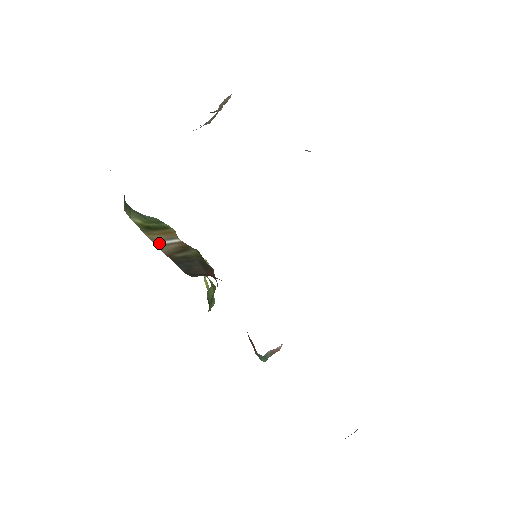
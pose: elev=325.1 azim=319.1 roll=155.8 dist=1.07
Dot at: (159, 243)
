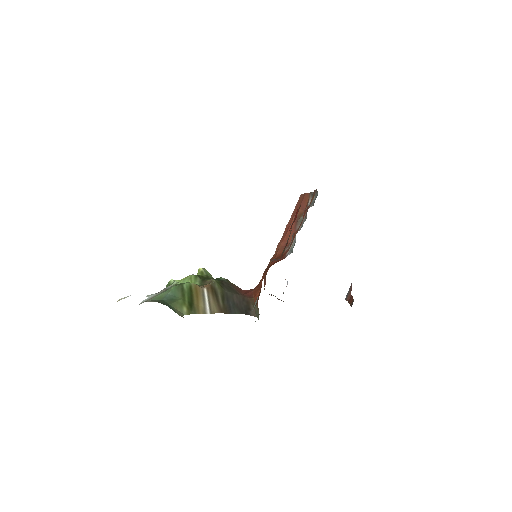
Dot at: (208, 309)
